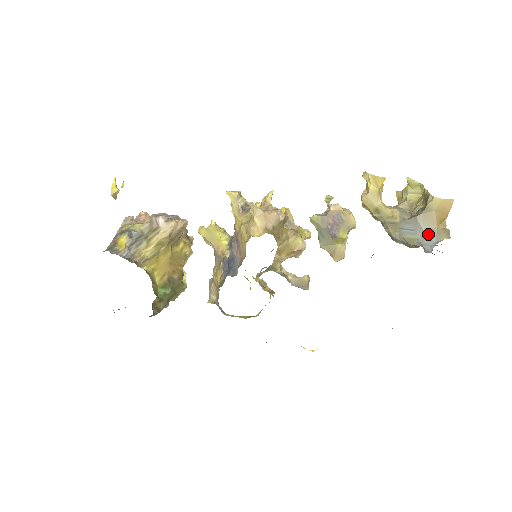
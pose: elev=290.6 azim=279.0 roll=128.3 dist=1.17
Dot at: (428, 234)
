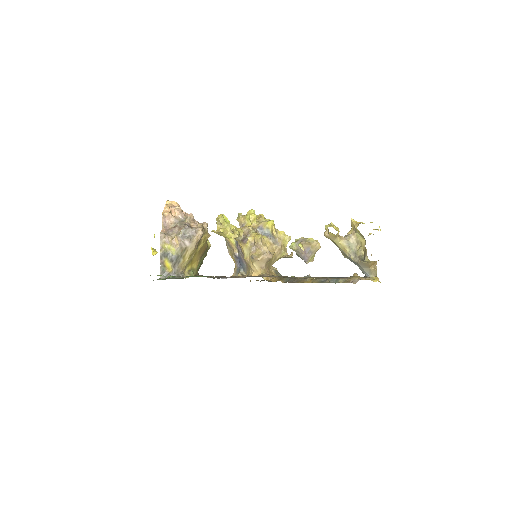
Dot at: (364, 270)
